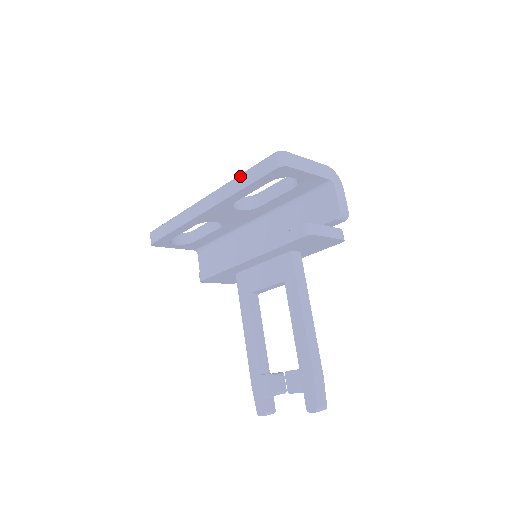
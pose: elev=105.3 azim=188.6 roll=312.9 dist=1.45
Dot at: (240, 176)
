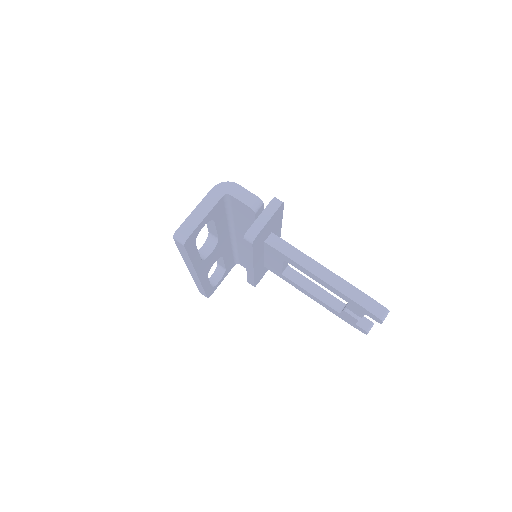
Dot at: (181, 255)
